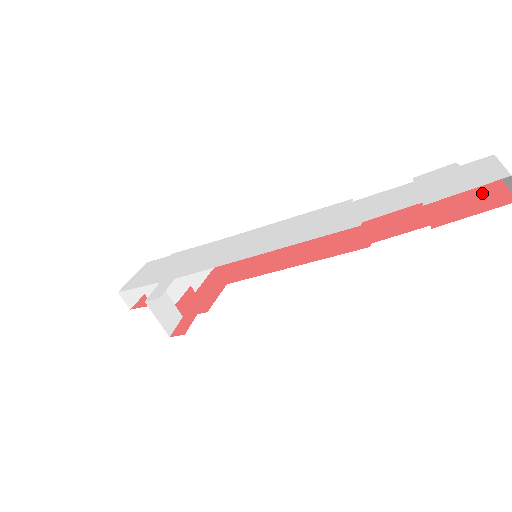
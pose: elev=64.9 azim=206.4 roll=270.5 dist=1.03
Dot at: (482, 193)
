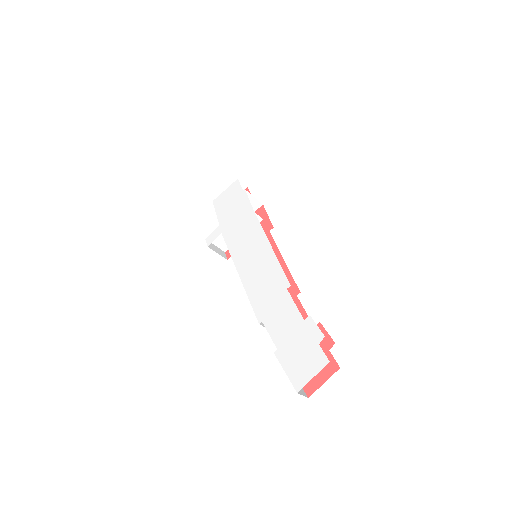
Dot at: occluded
